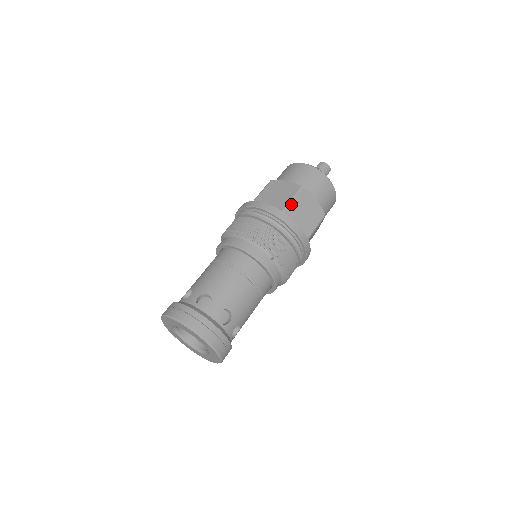
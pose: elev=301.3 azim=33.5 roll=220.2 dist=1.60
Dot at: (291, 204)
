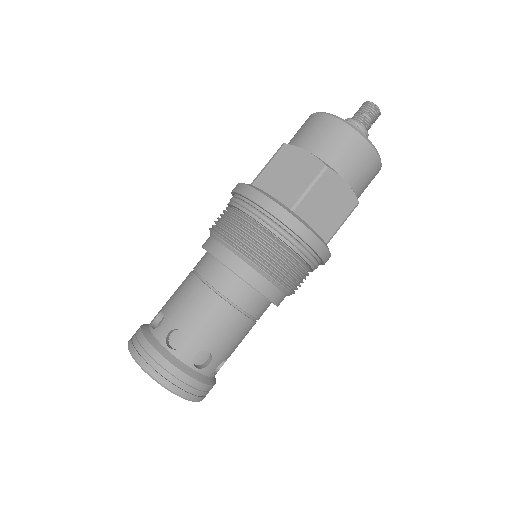
Dot at: (306, 197)
